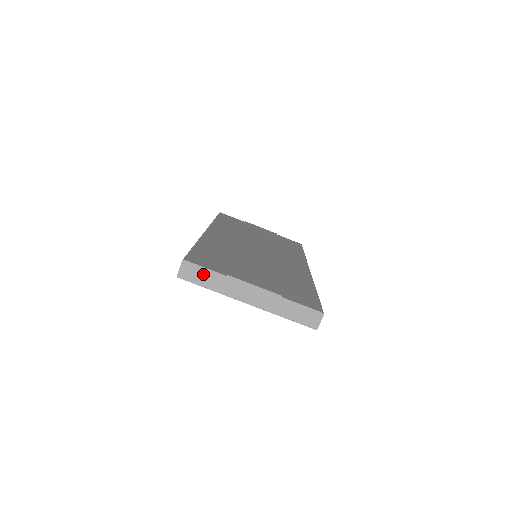
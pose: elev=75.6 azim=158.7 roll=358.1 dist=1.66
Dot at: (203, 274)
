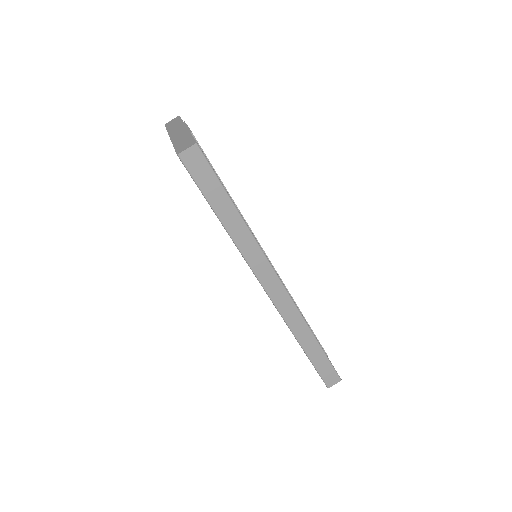
Dot at: (176, 122)
